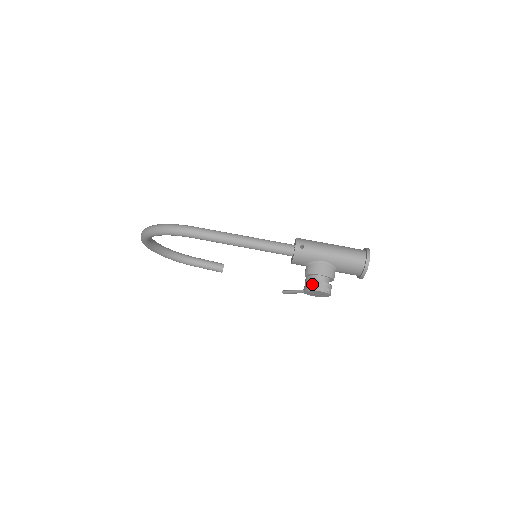
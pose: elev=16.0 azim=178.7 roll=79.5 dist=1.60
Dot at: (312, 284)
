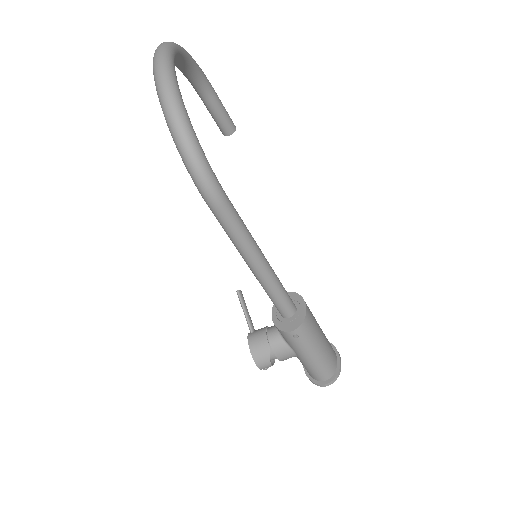
Dot at: (260, 354)
